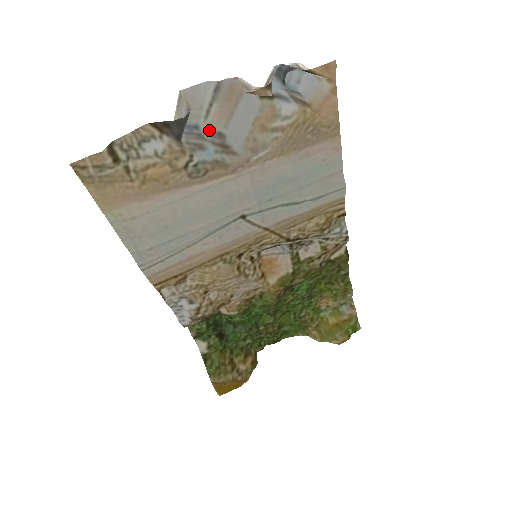
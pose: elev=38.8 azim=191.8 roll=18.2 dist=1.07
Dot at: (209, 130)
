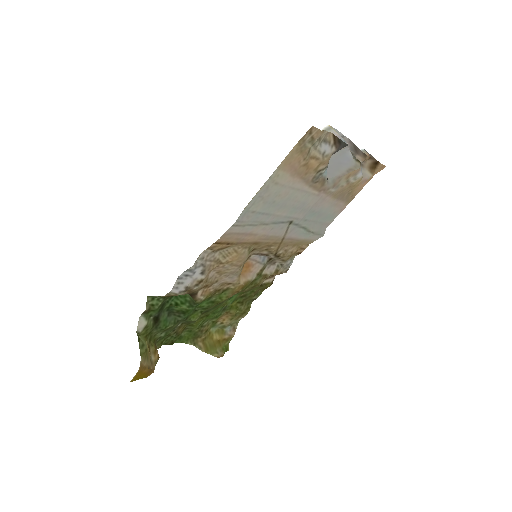
Dot at: occluded
